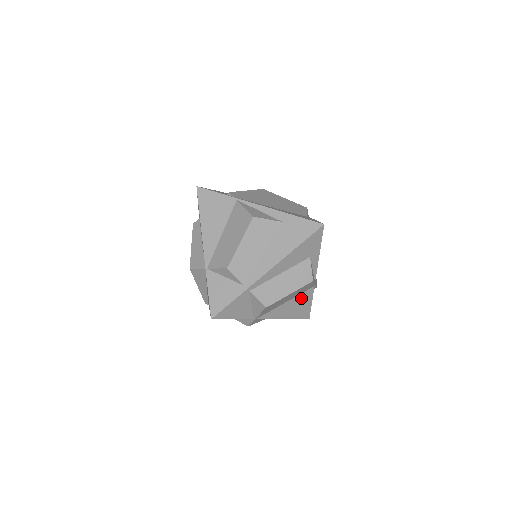
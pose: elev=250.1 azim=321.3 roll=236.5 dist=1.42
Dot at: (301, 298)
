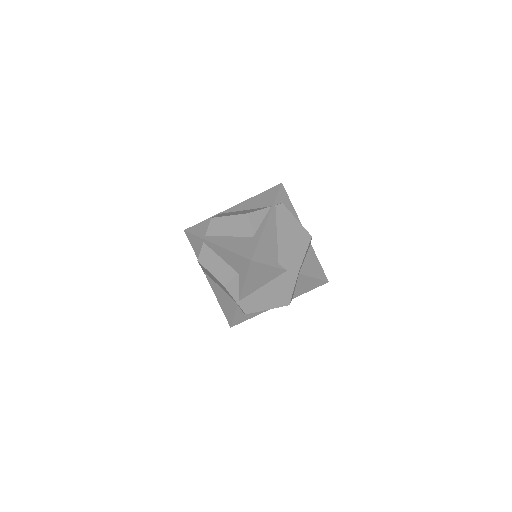
Dot at: (229, 300)
